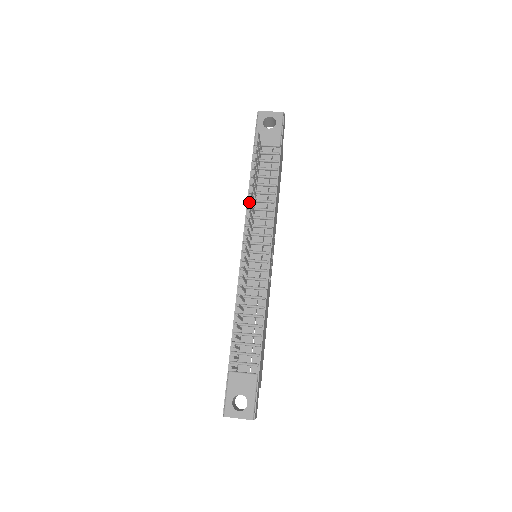
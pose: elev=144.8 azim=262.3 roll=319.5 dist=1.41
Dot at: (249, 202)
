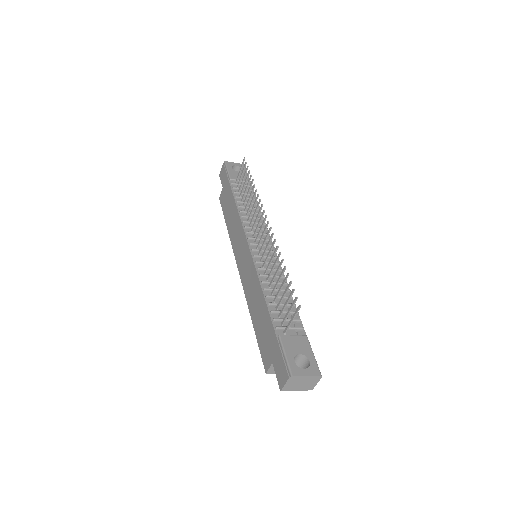
Dot at: (240, 213)
